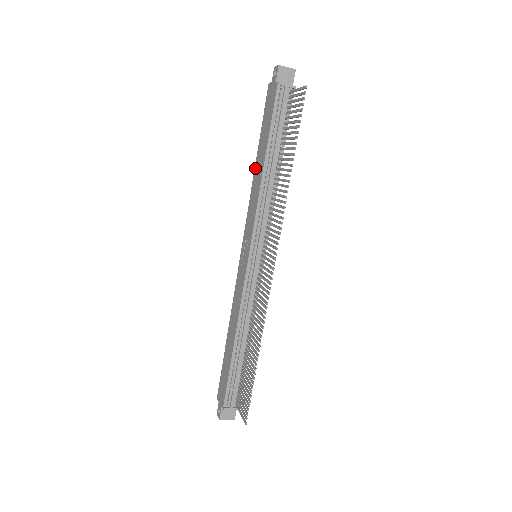
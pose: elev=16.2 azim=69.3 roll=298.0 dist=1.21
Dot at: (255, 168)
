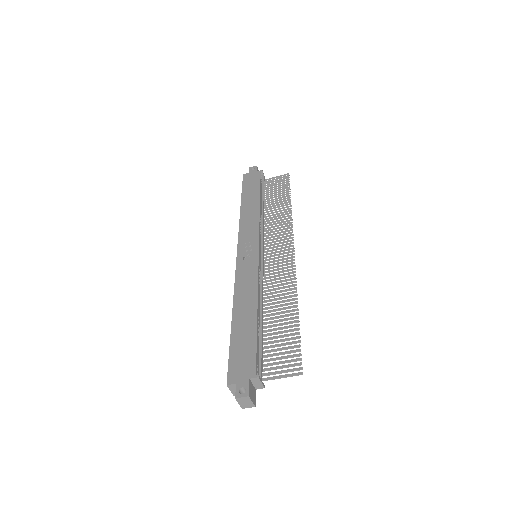
Dot at: (242, 208)
